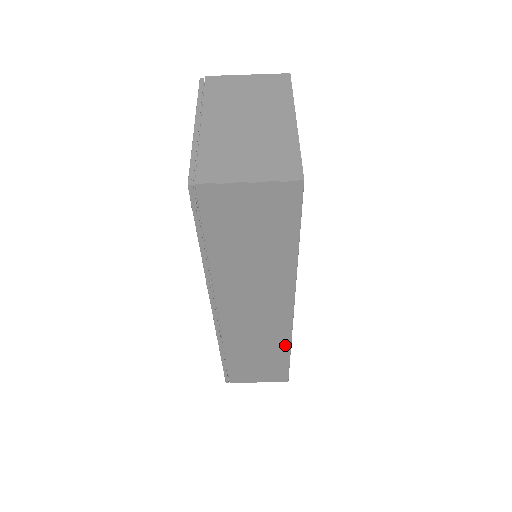
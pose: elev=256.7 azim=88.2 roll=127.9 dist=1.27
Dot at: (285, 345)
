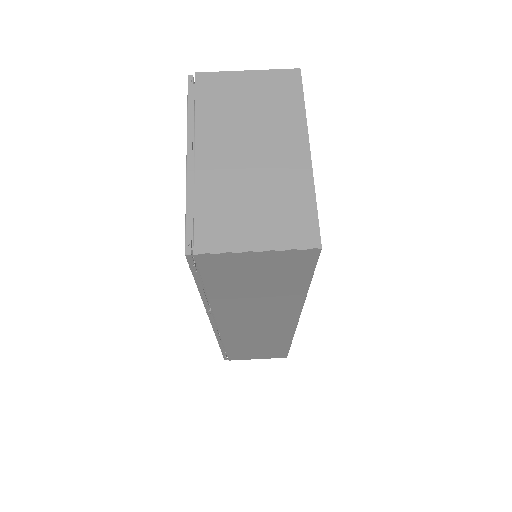
Dot at: (286, 340)
